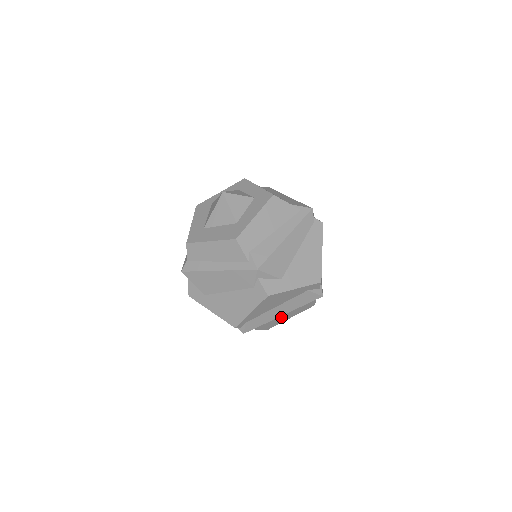
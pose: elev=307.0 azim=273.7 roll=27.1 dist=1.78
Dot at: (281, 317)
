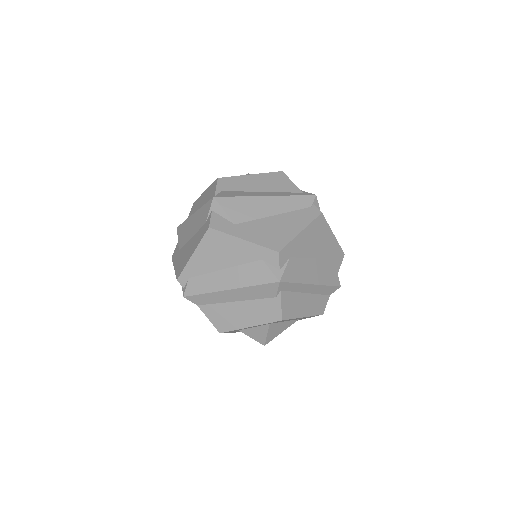
Dot at: (236, 311)
